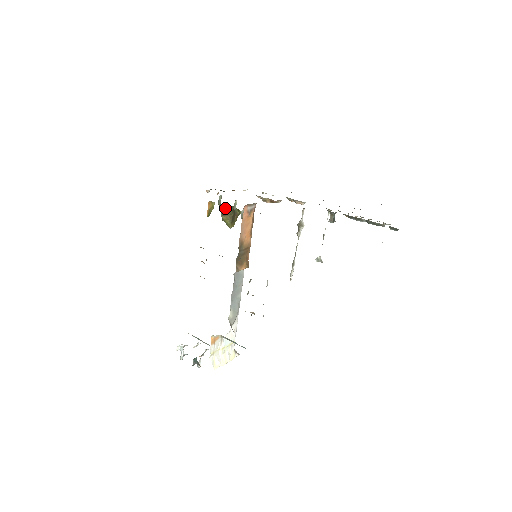
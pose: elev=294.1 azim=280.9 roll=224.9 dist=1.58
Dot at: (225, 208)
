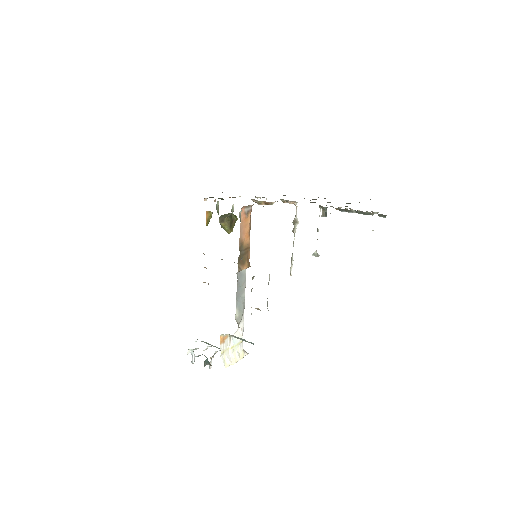
Dot at: (223, 215)
